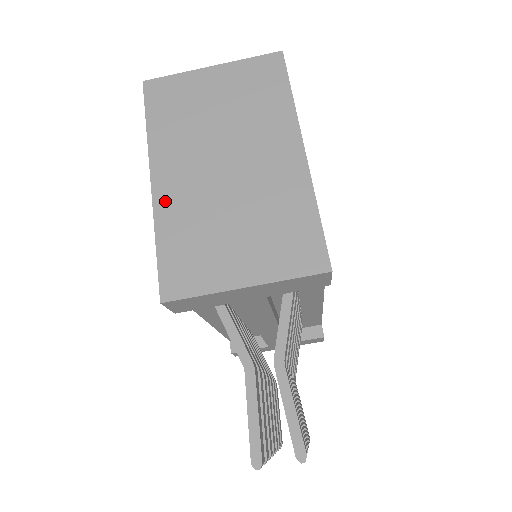
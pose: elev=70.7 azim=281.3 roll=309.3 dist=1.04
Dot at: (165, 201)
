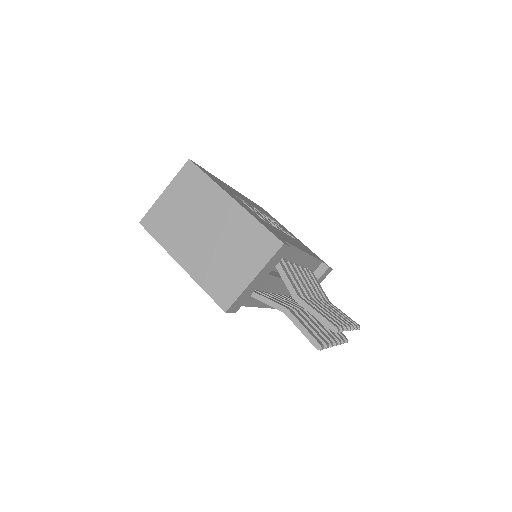
Dot at: (193, 269)
